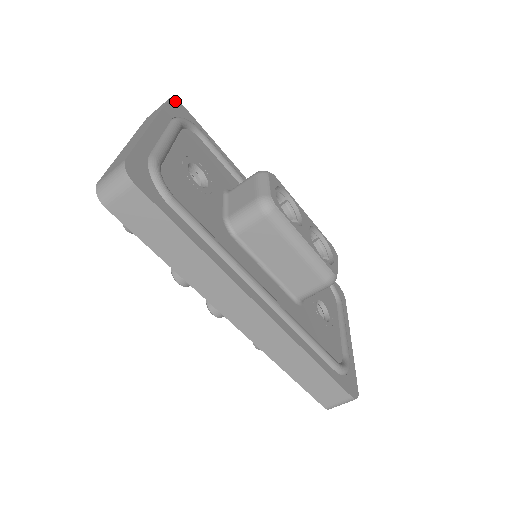
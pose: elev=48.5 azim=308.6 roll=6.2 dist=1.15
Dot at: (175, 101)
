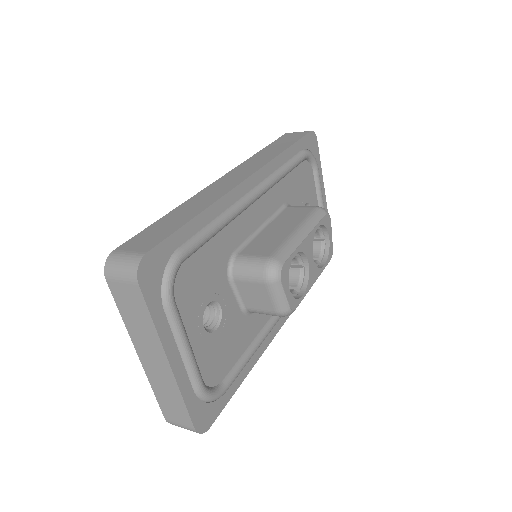
Dot at: (141, 272)
